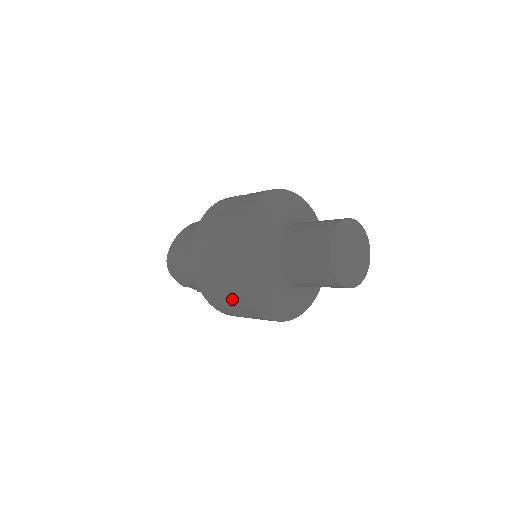
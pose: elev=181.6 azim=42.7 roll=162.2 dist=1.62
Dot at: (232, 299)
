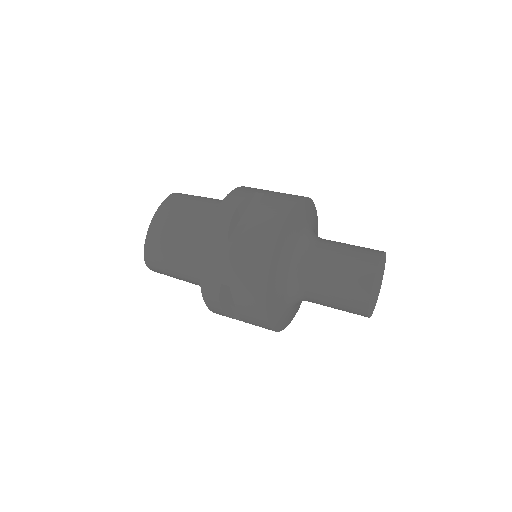
Dot at: (252, 323)
